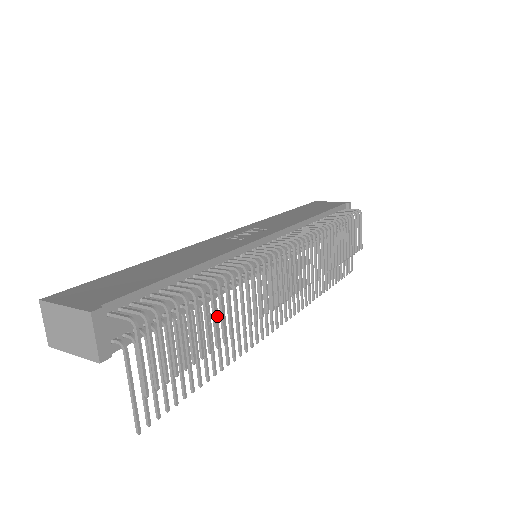
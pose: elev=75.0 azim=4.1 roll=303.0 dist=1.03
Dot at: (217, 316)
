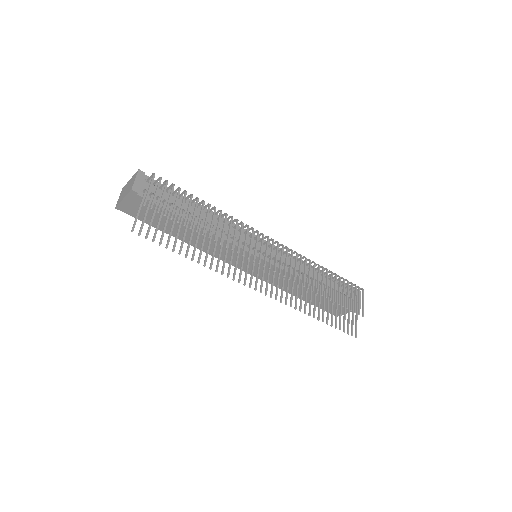
Dot at: (206, 231)
